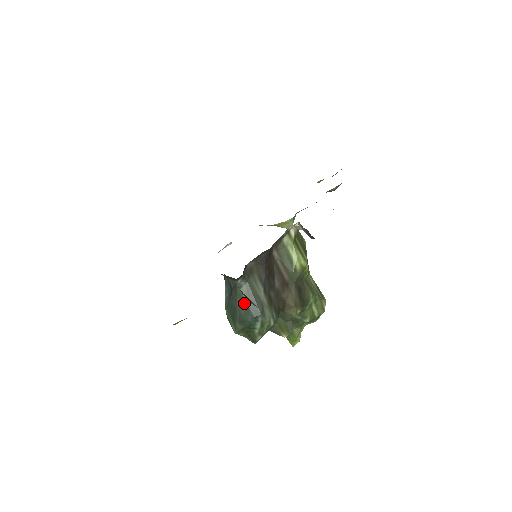
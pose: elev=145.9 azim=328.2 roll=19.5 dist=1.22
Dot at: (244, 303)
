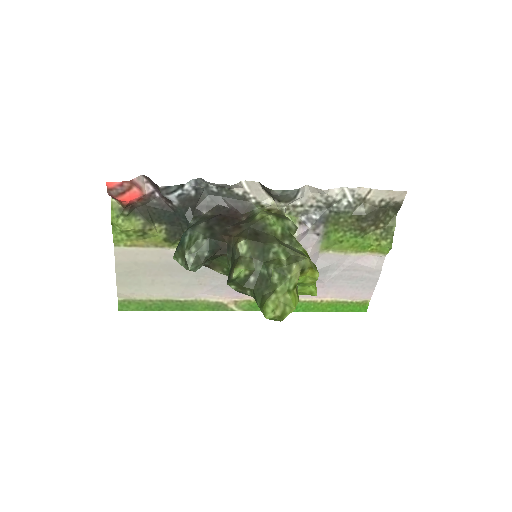
Dot at: occluded
